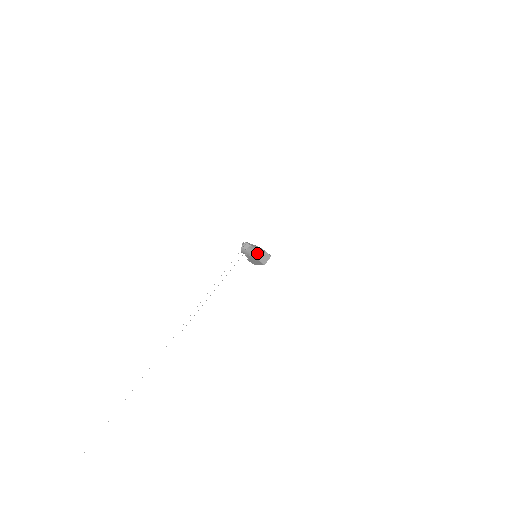
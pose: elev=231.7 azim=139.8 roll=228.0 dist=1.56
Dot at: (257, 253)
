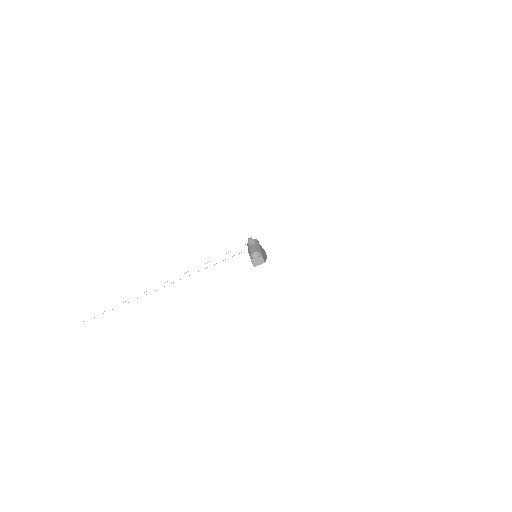
Dot at: (252, 252)
